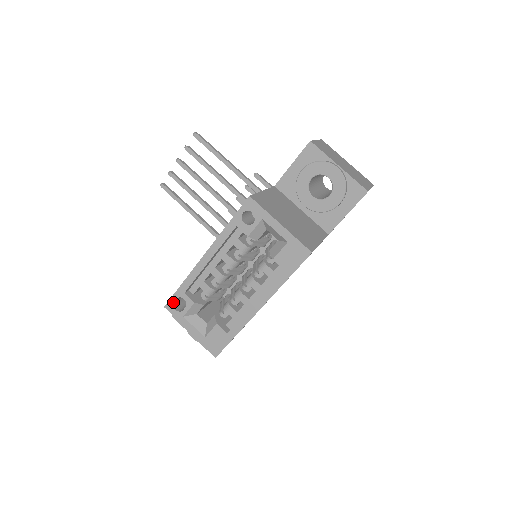
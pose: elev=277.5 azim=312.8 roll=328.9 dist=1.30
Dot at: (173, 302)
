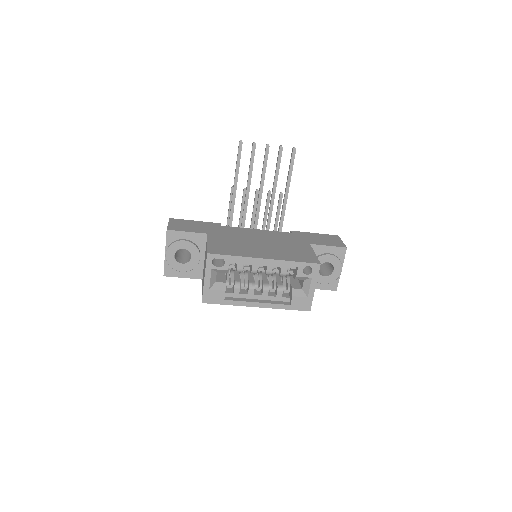
Dot at: (216, 257)
